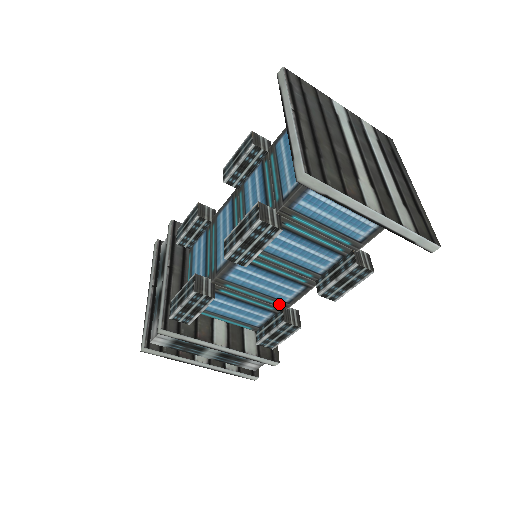
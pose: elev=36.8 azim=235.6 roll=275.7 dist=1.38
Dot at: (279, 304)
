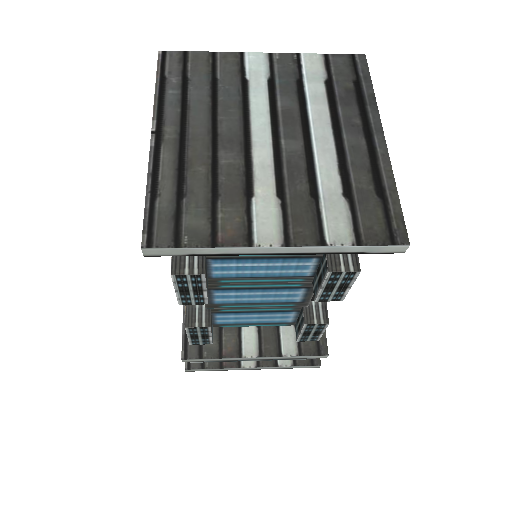
Dot at: (294, 305)
